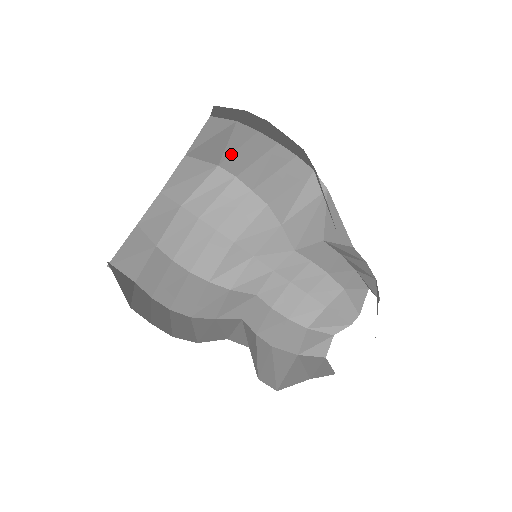
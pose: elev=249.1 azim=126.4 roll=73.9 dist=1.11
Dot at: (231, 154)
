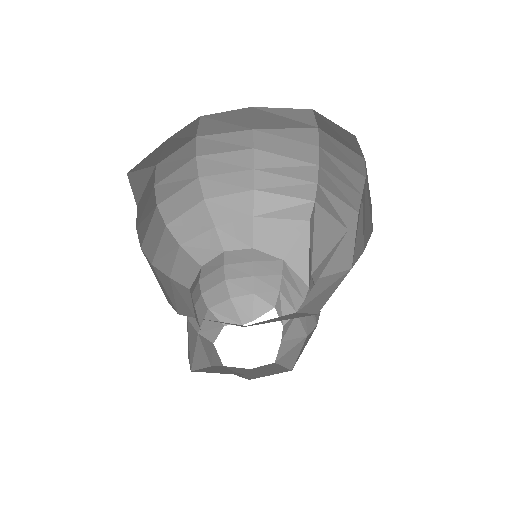
Dot at: (276, 135)
